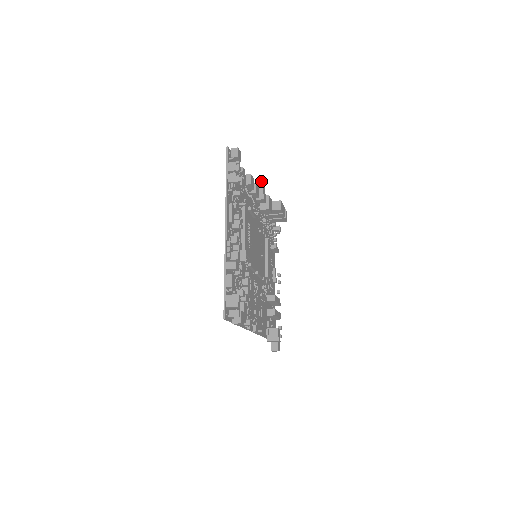
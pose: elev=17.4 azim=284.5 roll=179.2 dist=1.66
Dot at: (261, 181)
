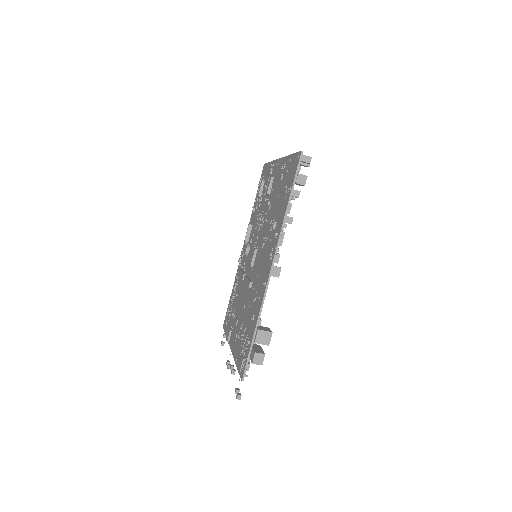
Dot at: occluded
